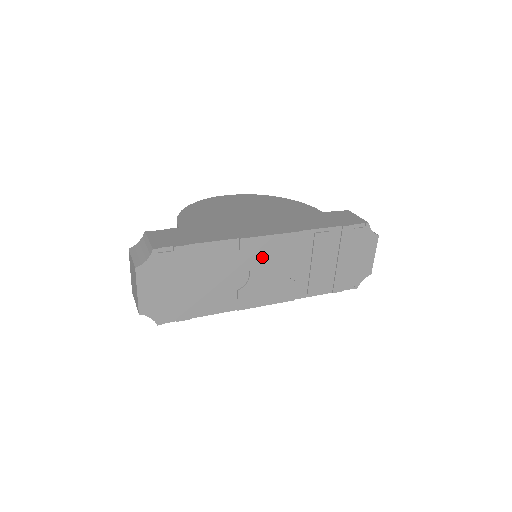
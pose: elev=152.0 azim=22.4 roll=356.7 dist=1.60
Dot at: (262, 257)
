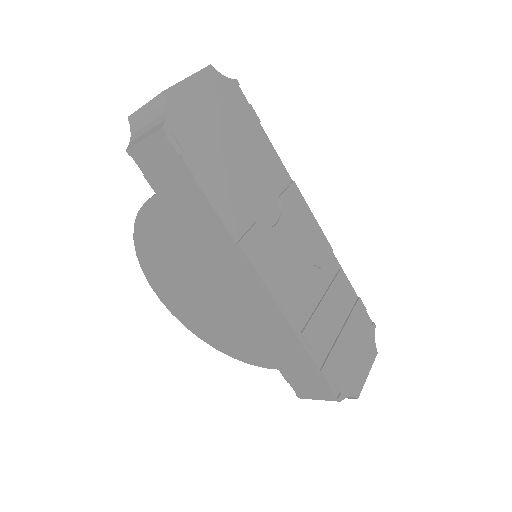
Dot at: (296, 224)
